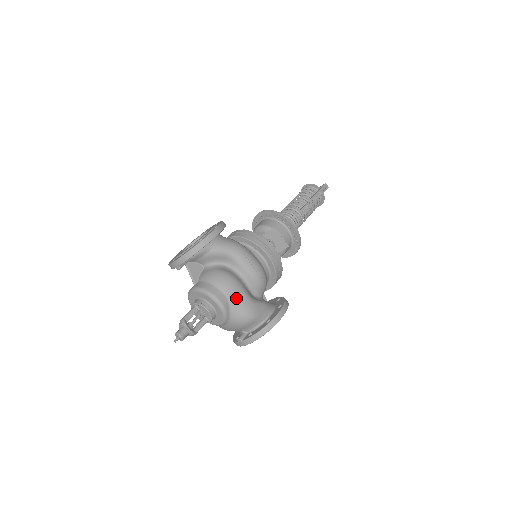
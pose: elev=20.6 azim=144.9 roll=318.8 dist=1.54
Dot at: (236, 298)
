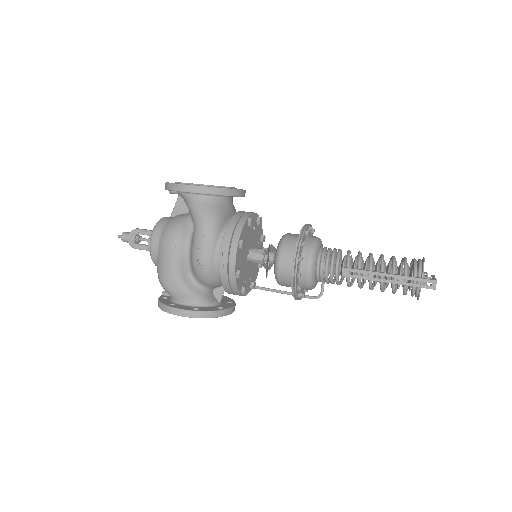
Dot at: (163, 257)
